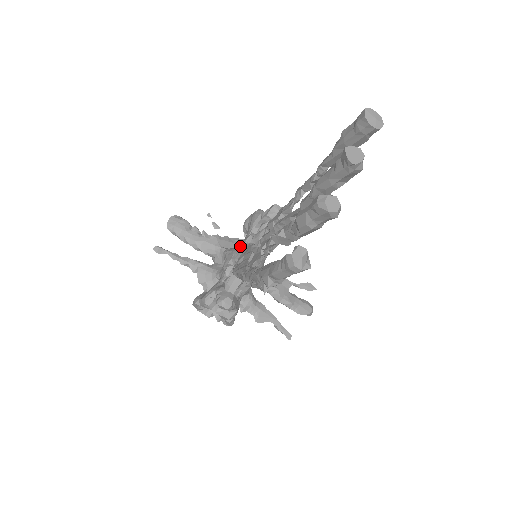
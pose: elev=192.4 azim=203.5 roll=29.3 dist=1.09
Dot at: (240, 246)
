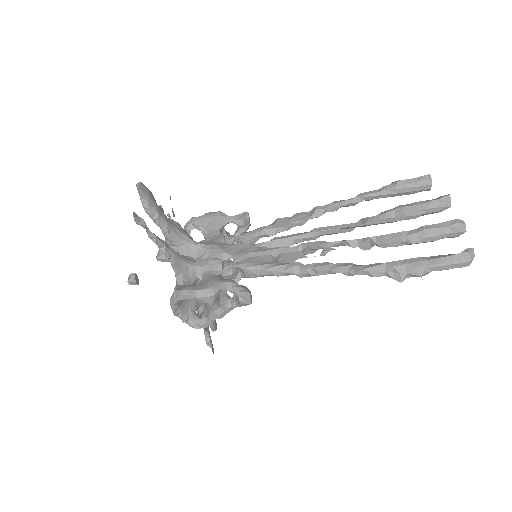
Dot at: (220, 242)
